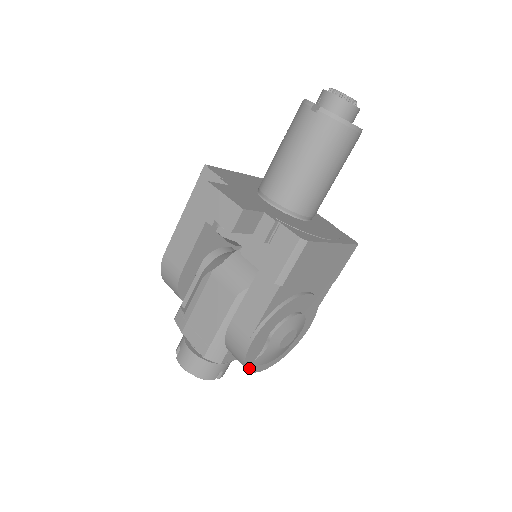
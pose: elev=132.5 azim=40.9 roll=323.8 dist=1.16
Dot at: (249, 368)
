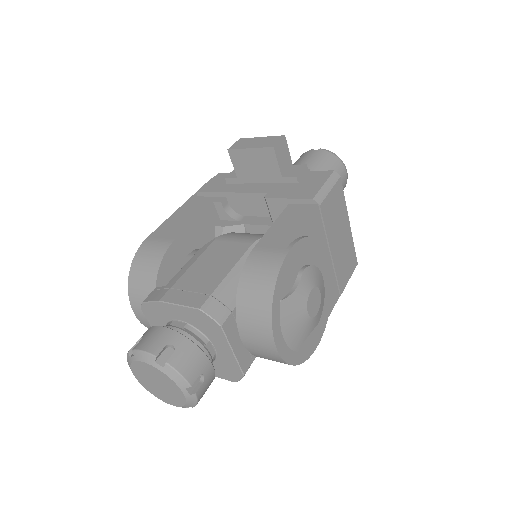
Dot at: (273, 310)
